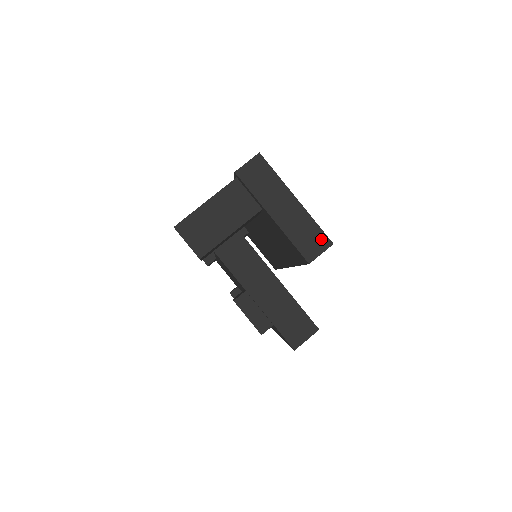
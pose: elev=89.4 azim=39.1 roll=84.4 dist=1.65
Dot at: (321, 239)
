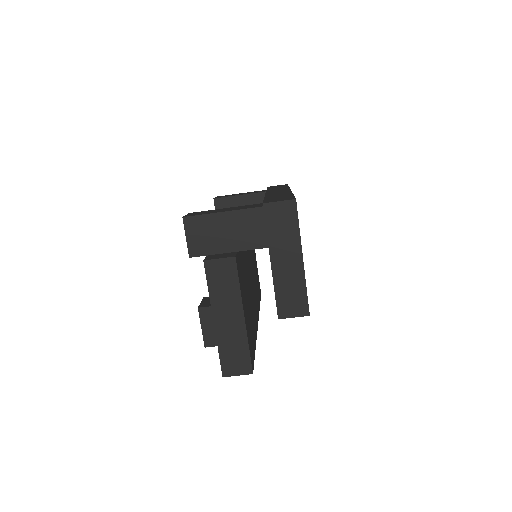
Dot at: (302, 305)
